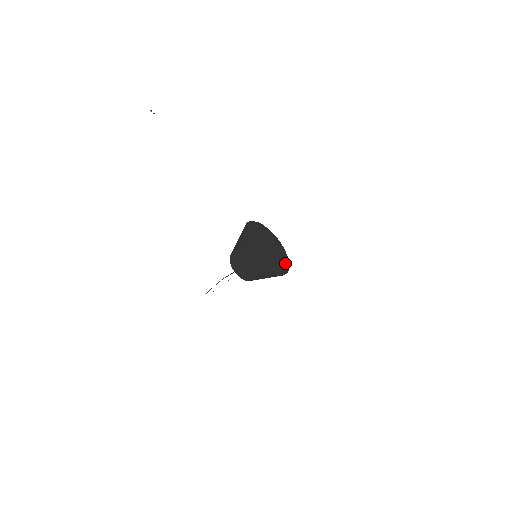
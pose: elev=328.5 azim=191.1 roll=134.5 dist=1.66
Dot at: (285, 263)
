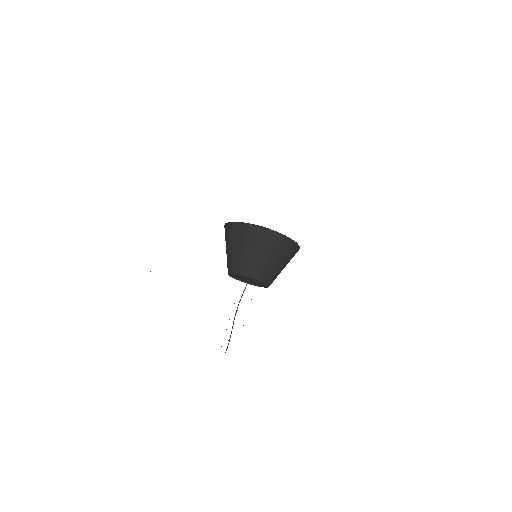
Dot at: occluded
